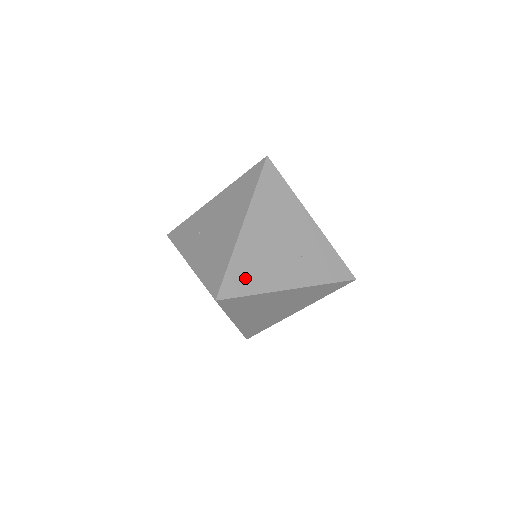
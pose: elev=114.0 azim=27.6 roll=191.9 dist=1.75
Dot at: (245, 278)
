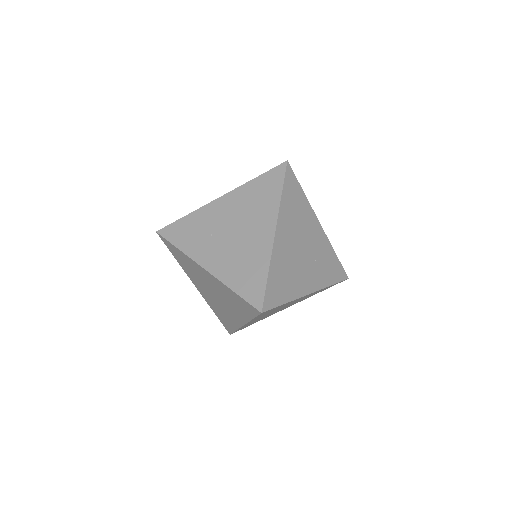
Dot at: (280, 287)
